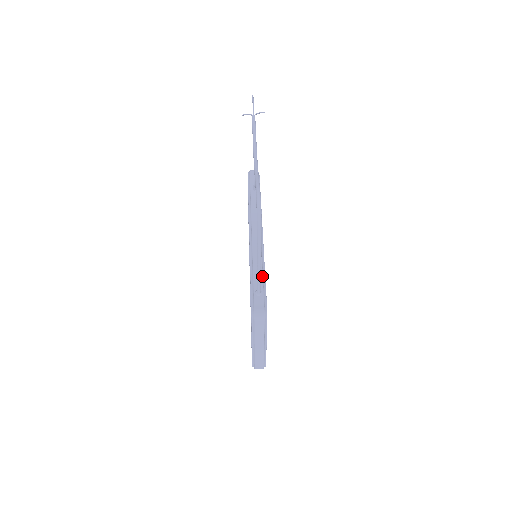
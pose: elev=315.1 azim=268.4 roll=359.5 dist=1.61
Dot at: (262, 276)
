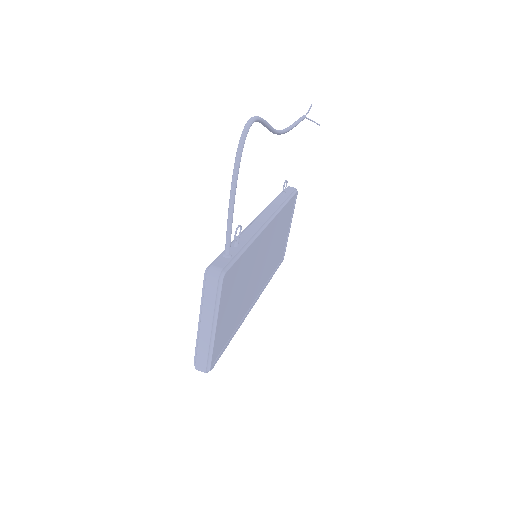
Dot at: (242, 246)
